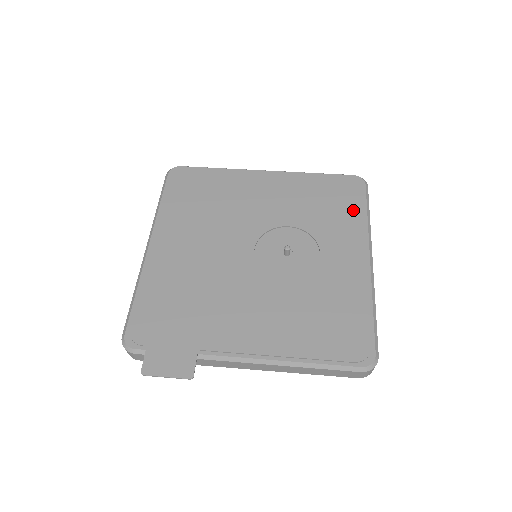
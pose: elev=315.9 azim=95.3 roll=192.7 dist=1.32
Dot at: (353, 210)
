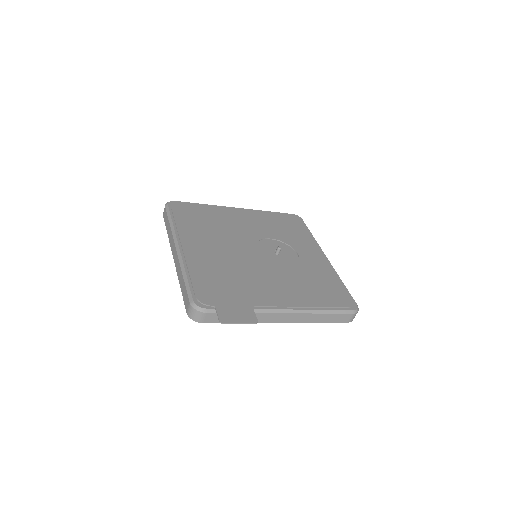
Dot at: (303, 231)
